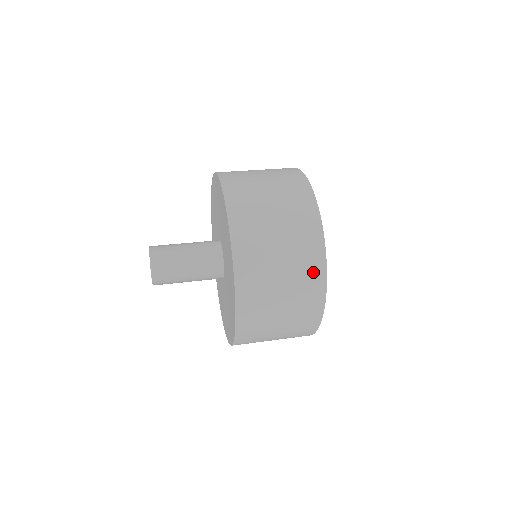
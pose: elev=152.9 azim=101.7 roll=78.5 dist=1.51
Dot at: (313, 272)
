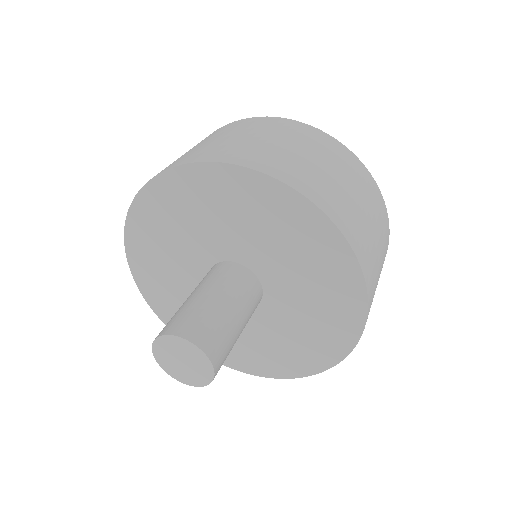
Dot at: (326, 143)
